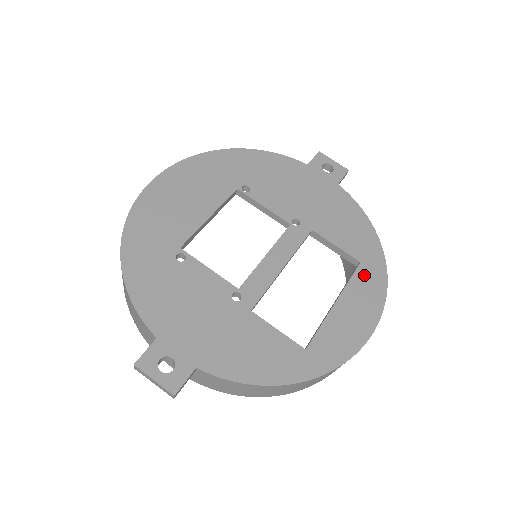
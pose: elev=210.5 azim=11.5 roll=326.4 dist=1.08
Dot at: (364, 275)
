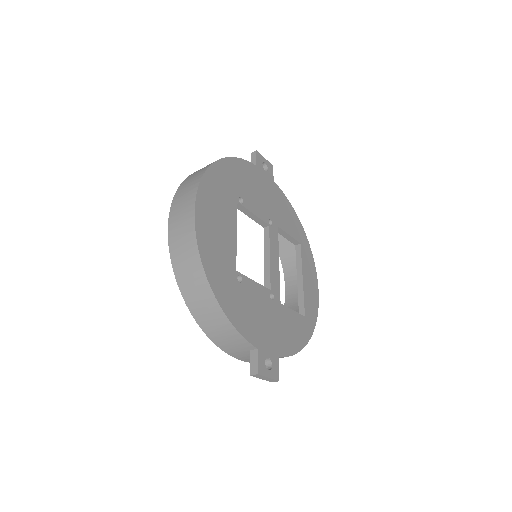
Dot at: (305, 253)
